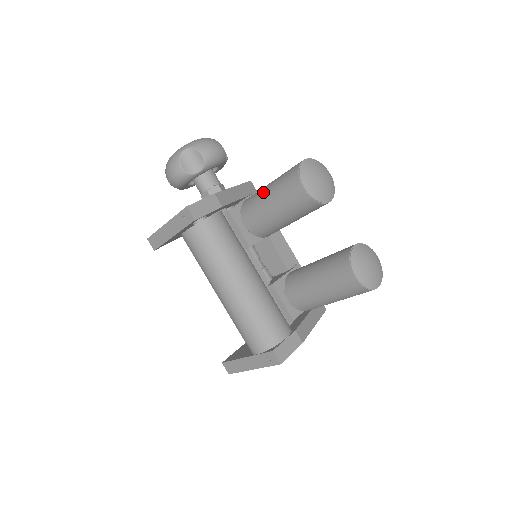
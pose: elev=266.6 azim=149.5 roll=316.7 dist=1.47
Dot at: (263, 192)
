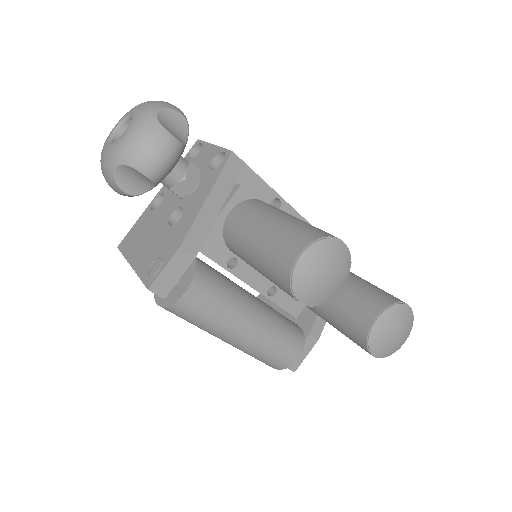
Dot at: (247, 248)
